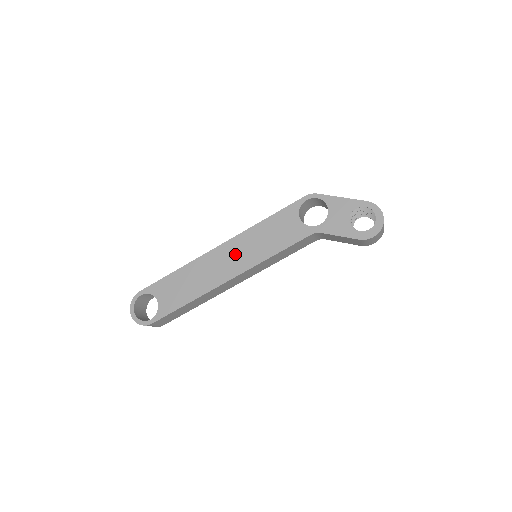
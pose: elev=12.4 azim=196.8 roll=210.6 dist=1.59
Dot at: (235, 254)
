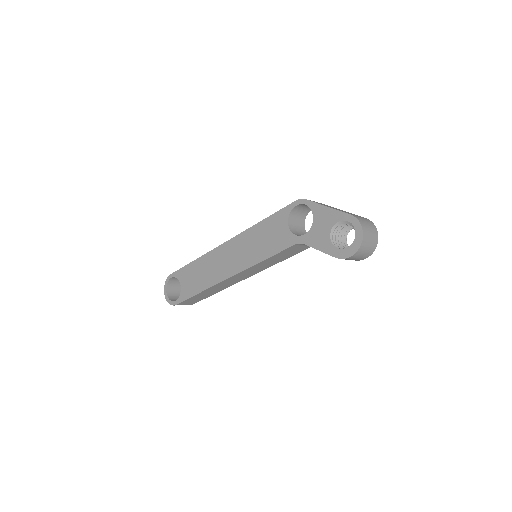
Dot at: (235, 253)
